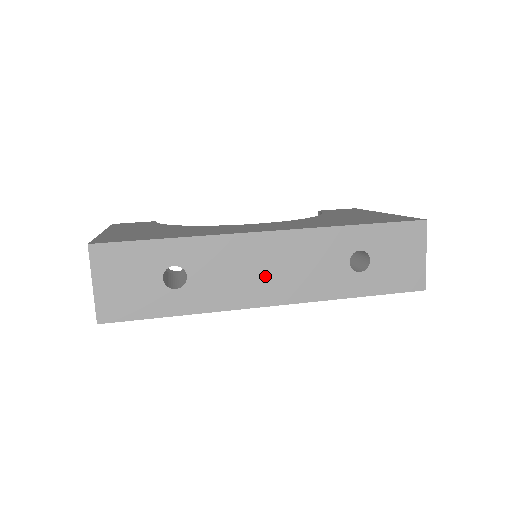
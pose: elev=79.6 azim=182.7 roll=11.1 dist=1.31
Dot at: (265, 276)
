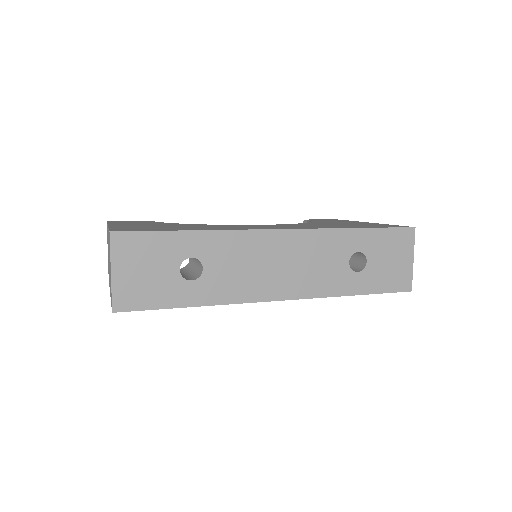
Dot at: (274, 272)
